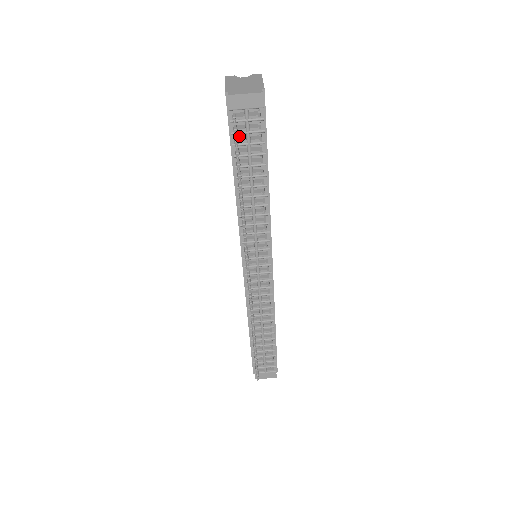
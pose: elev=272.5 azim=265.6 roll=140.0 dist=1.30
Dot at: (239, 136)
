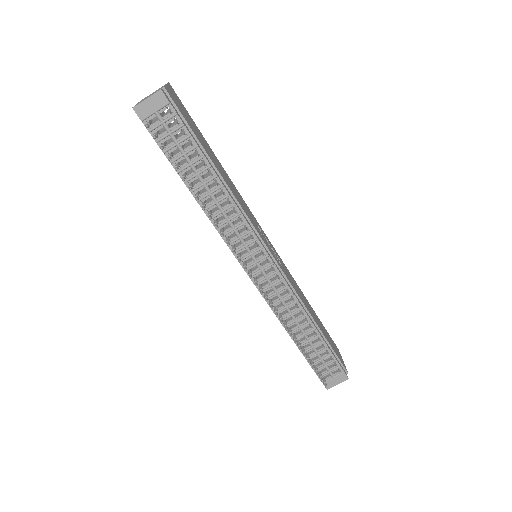
Dot at: (164, 141)
